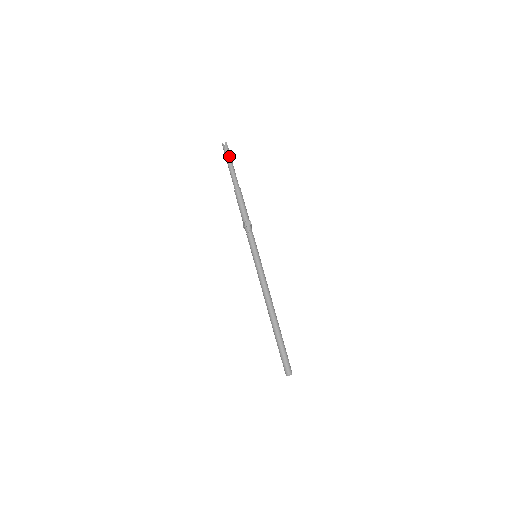
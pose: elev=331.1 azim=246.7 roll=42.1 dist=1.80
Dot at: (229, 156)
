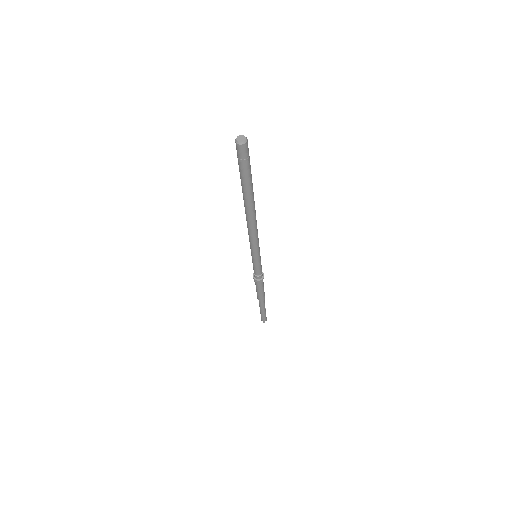
Dot at: occluded
